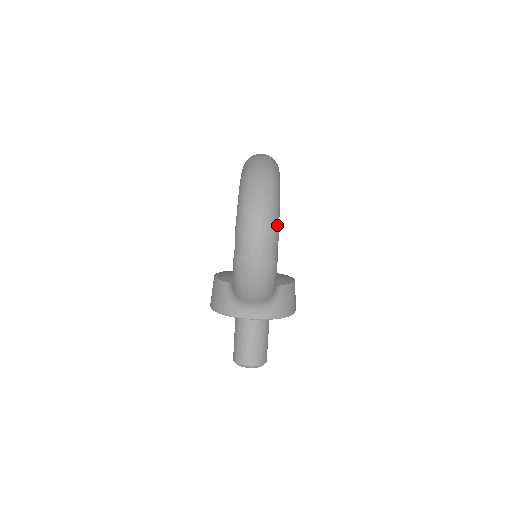
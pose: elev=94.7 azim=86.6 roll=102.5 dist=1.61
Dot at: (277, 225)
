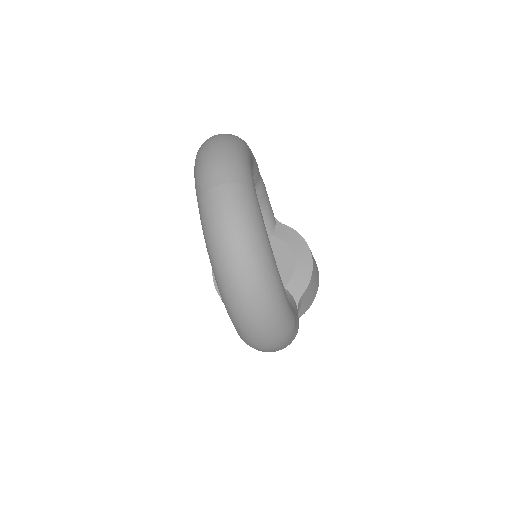
Dot at: (291, 321)
